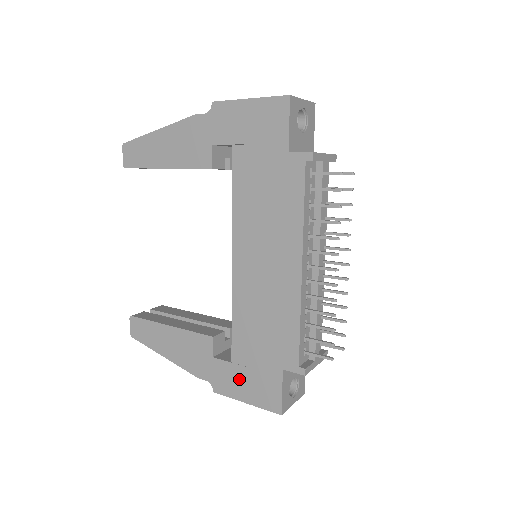
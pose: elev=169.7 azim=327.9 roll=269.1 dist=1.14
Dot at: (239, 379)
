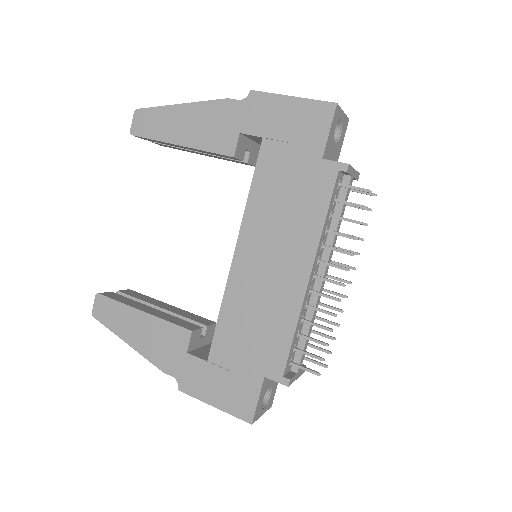
Dot at: (212, 380)
